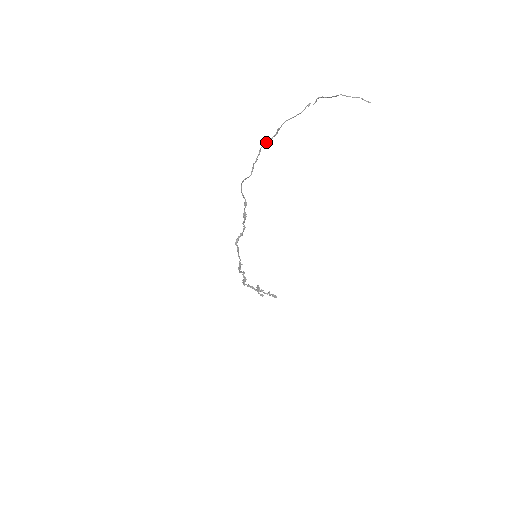
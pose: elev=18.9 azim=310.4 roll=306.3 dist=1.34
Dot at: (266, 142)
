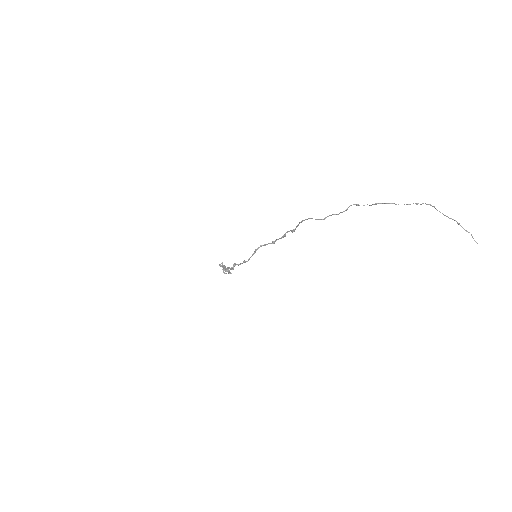
Dot at: (357, 205)
